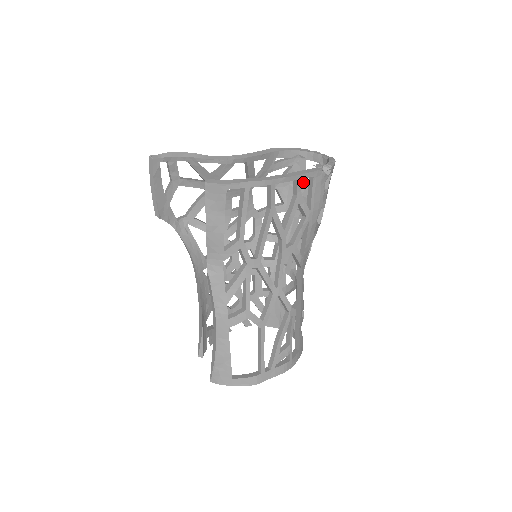
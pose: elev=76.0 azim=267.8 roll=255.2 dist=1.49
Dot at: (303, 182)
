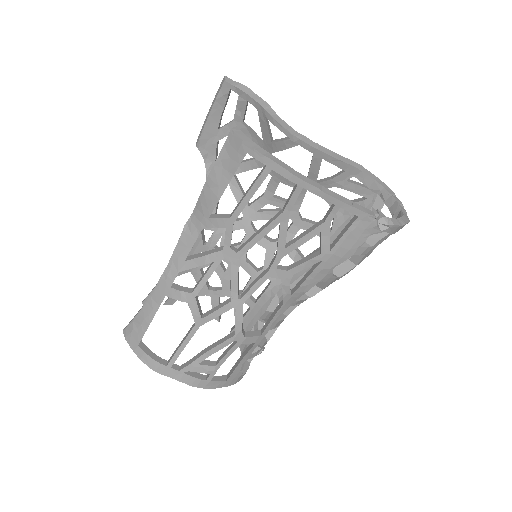
Dot at: occluded
